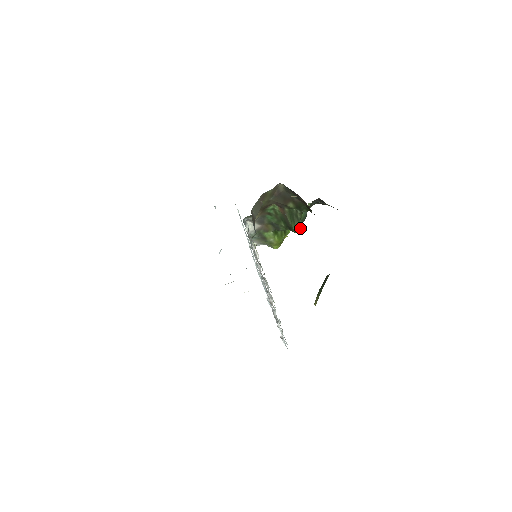
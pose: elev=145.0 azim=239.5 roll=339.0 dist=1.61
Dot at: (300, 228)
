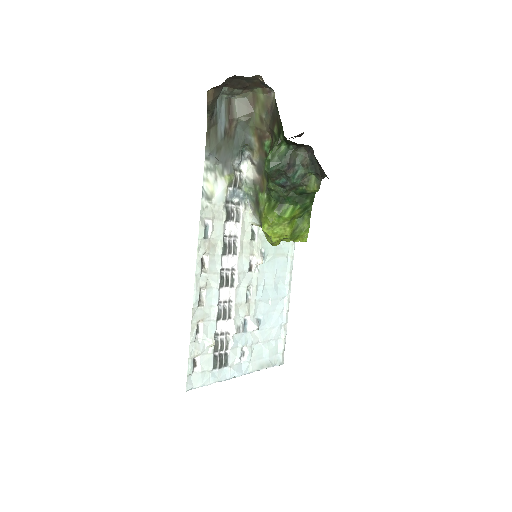
Dot at: (272, 166)
